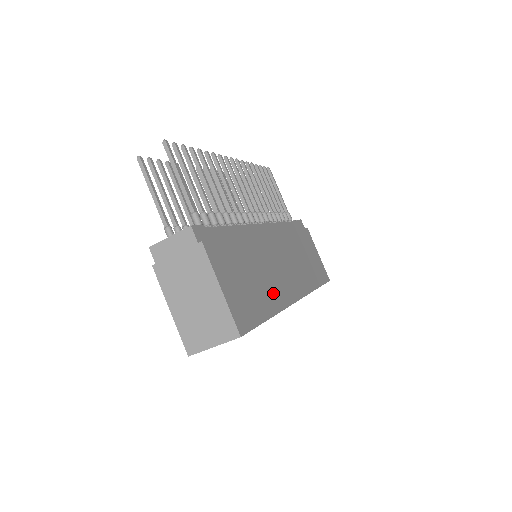
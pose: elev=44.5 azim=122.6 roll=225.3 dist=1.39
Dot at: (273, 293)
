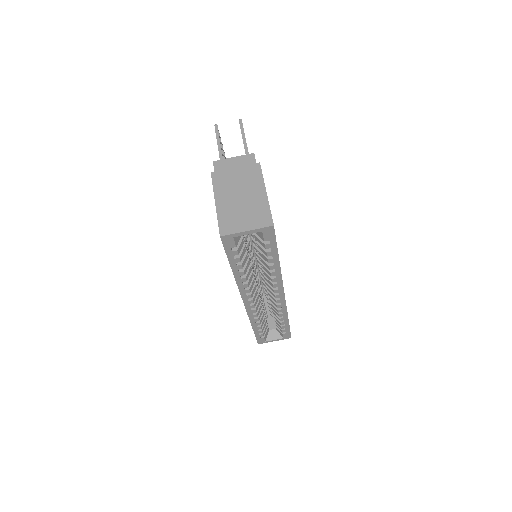
Dot at: occluded
